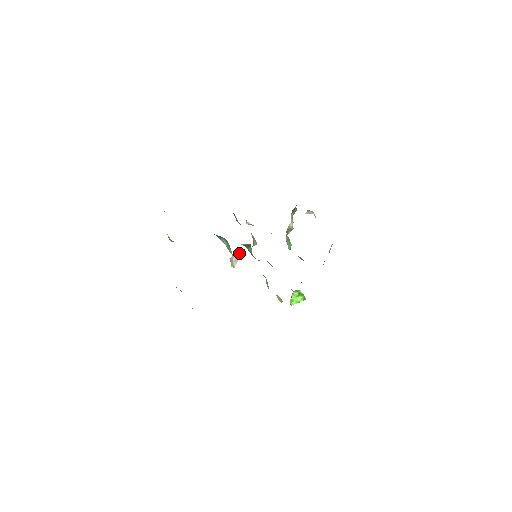
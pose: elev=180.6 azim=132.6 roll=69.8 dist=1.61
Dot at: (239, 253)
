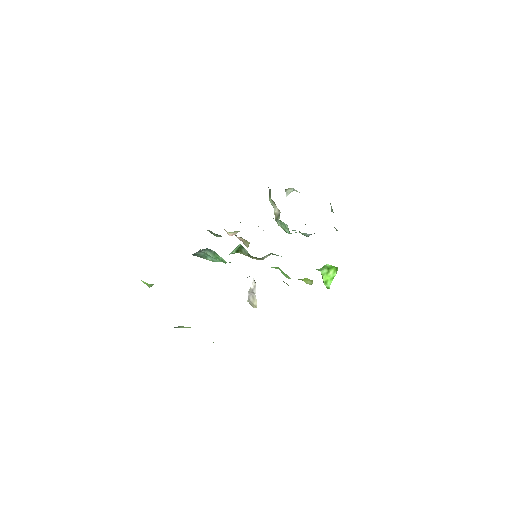
Dot at: (252, 288)
